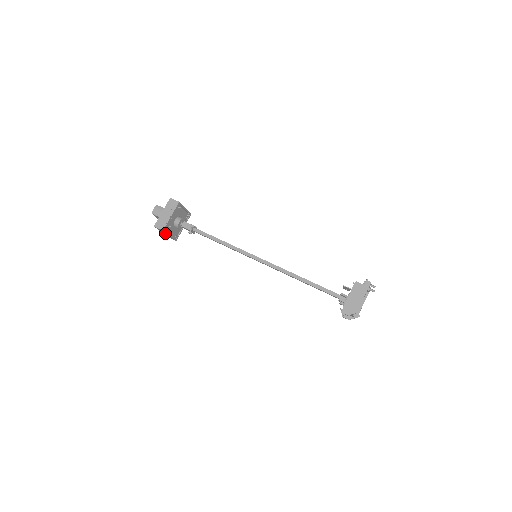
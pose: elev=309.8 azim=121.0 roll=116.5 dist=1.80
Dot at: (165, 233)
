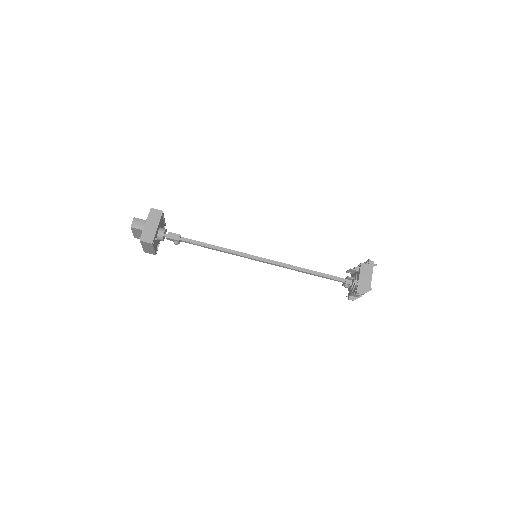
Dot at: (149, 247)
